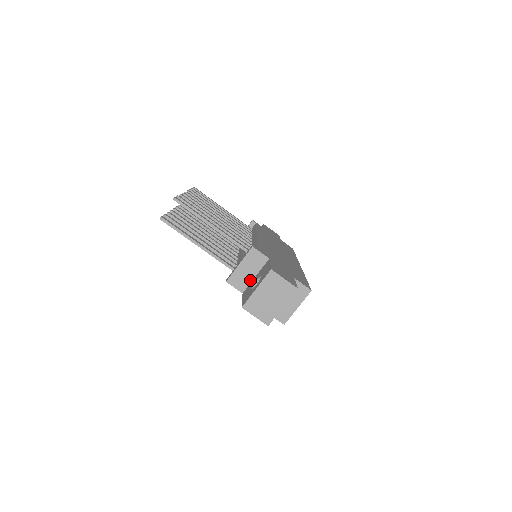
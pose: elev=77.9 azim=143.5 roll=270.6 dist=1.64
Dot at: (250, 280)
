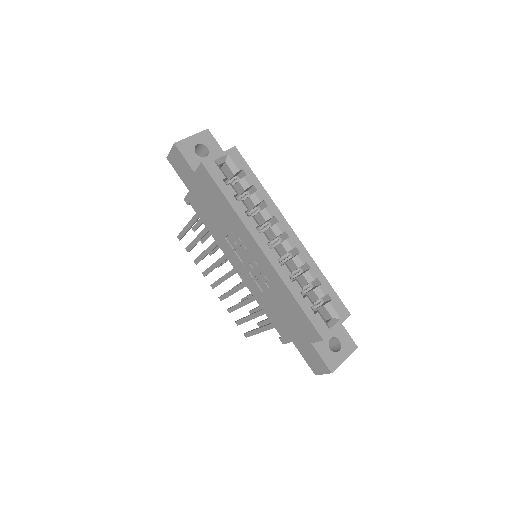
Dot at: occluded
